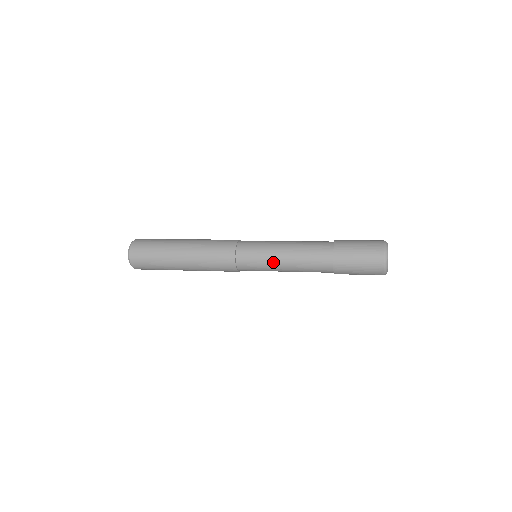
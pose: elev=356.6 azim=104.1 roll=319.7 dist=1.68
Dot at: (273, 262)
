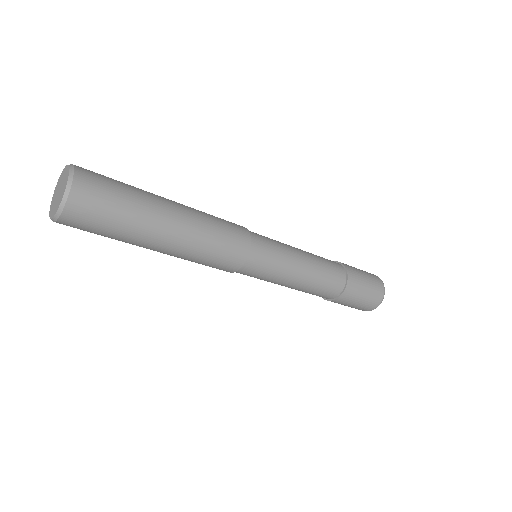
Dot at: (290, 248)
